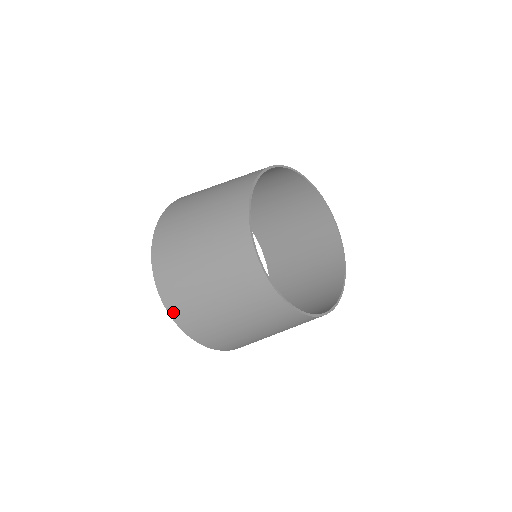
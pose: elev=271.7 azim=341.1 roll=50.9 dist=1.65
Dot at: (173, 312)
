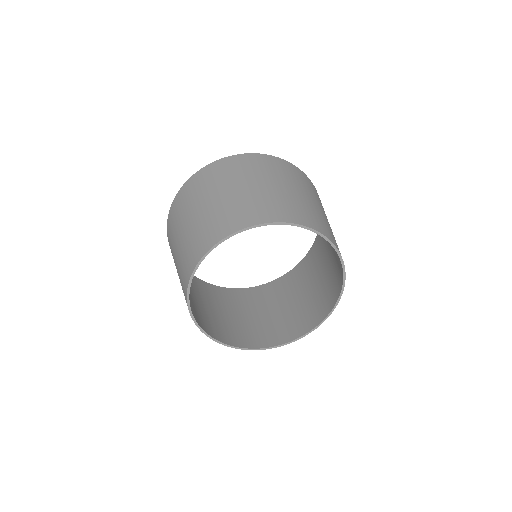
Dot at: (233, 292)
